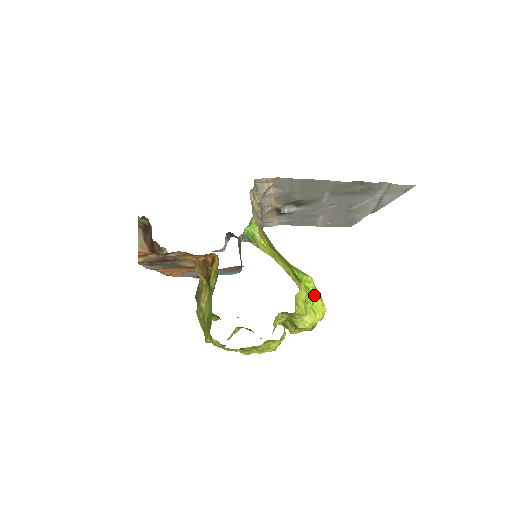
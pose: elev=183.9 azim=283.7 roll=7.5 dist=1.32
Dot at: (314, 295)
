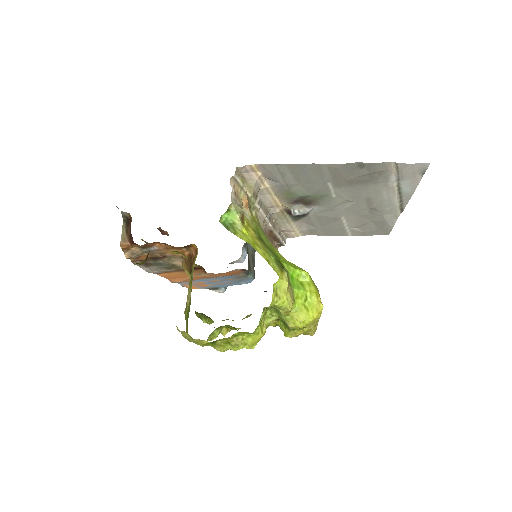
Dot at: (308, 290)
